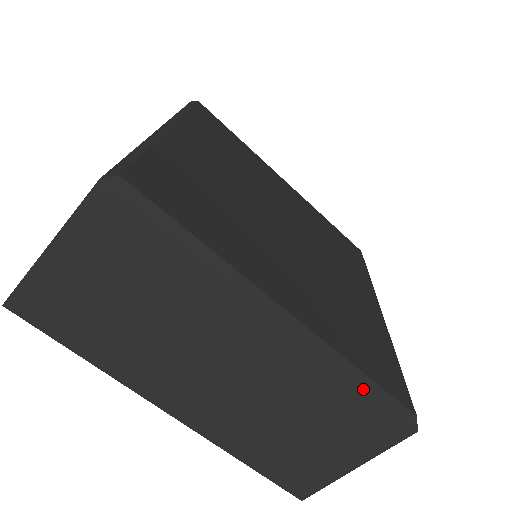
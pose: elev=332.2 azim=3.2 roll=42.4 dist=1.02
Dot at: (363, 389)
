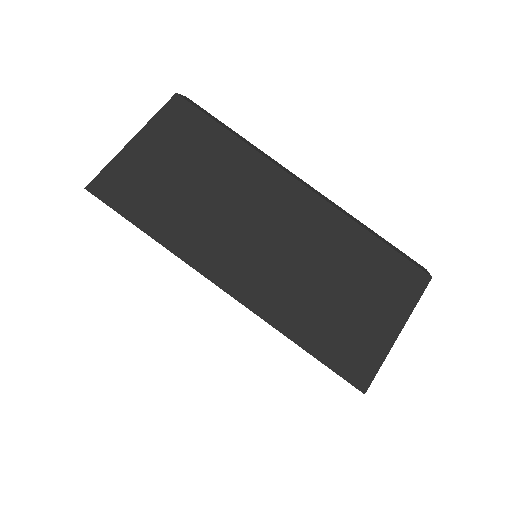
Dot at: (377, 238)
